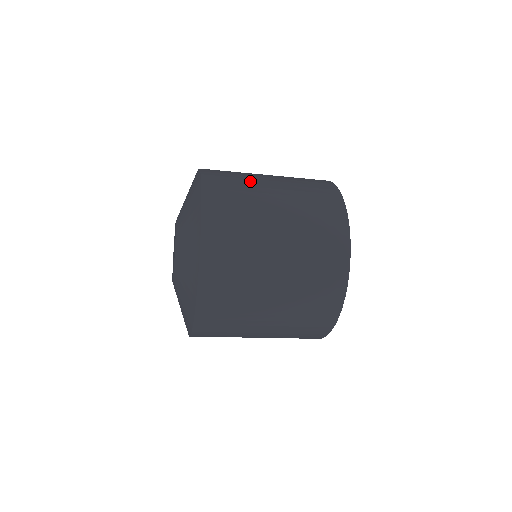
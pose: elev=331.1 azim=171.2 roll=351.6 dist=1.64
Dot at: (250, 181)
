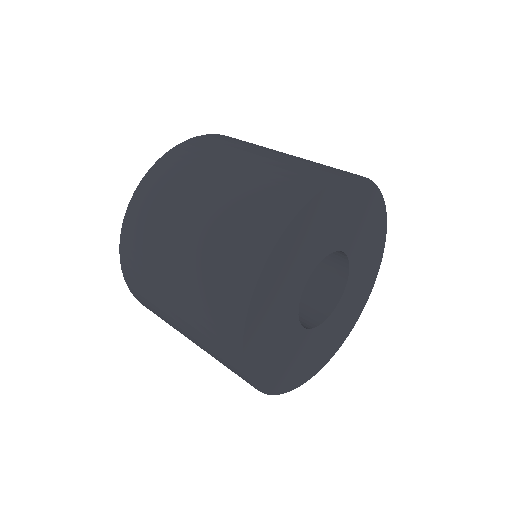
Dot at: (216, 159)
